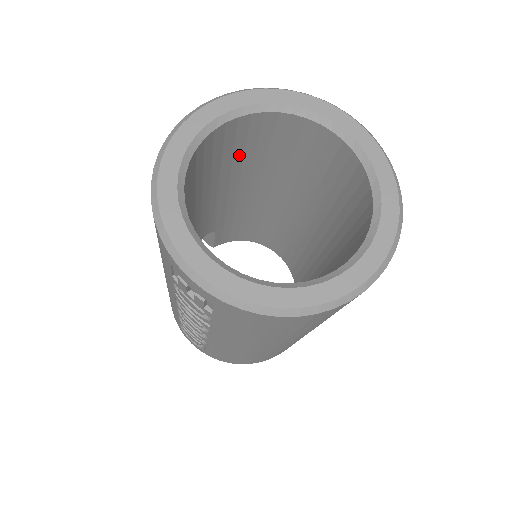
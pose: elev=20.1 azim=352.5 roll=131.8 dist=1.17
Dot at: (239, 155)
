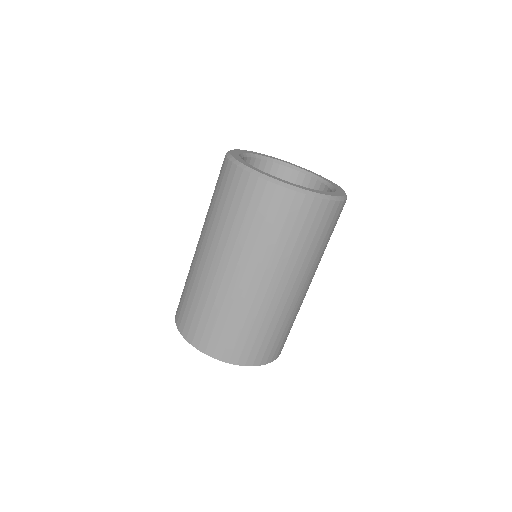
Dot at: occluded
